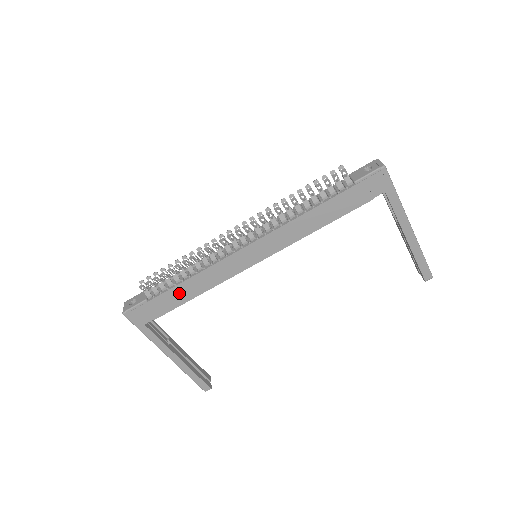
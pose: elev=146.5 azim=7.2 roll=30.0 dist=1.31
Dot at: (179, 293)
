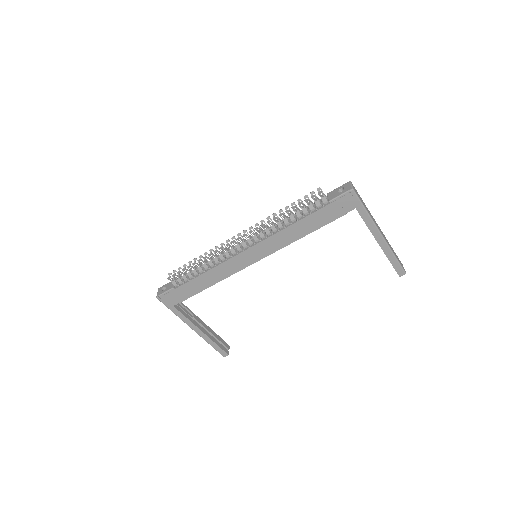
Dot at: (197, 283)
